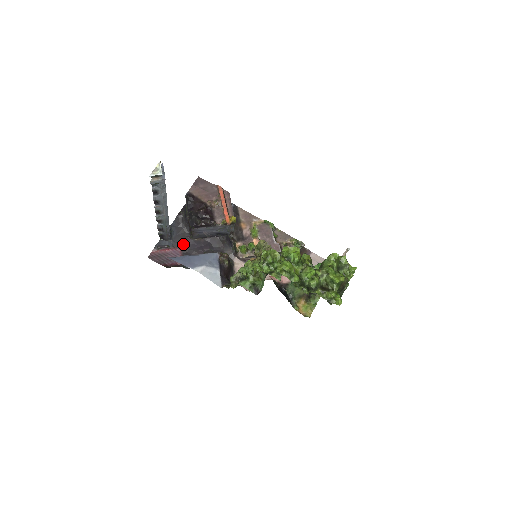
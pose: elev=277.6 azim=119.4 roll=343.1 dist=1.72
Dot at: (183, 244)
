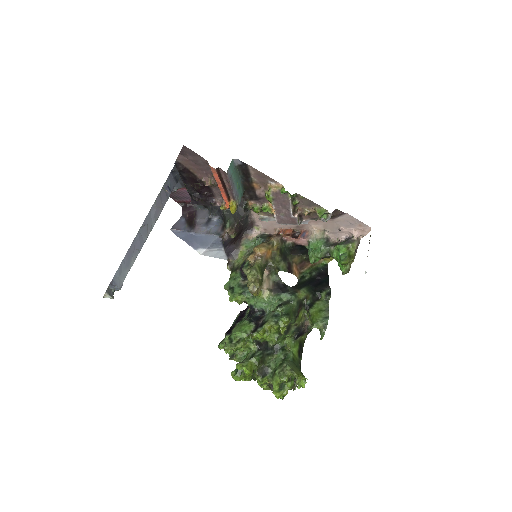
Dot at: occluded
